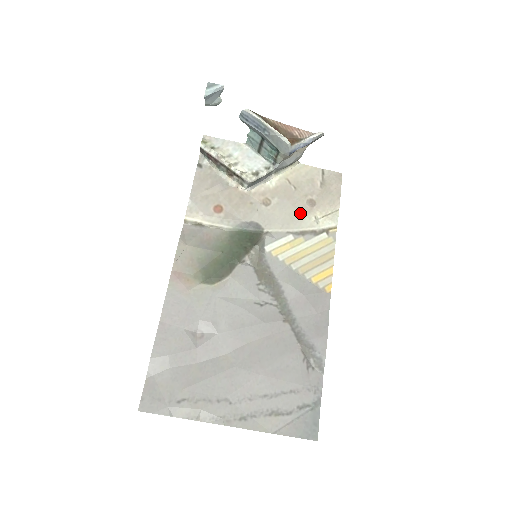
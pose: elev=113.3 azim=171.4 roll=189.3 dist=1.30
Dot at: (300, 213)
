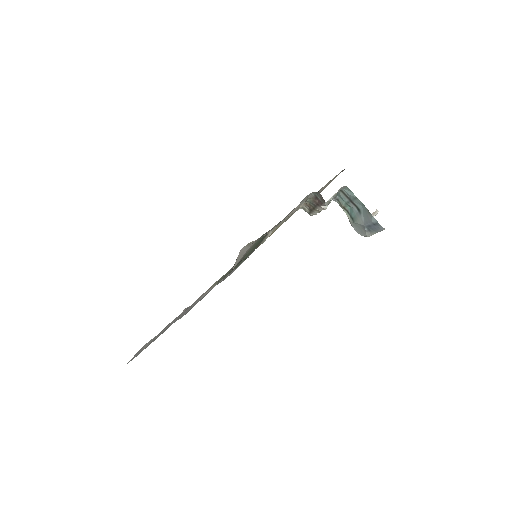
Dot at: occluded
